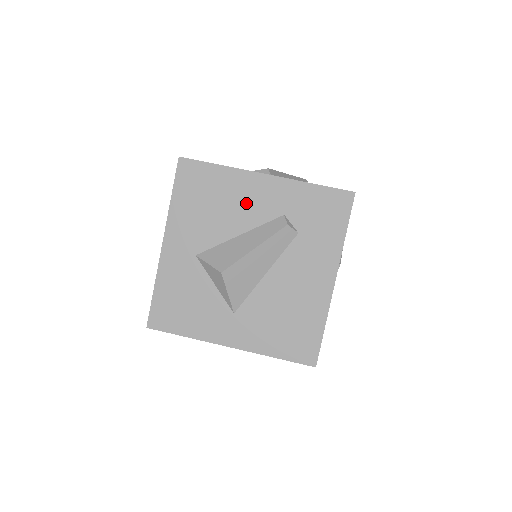
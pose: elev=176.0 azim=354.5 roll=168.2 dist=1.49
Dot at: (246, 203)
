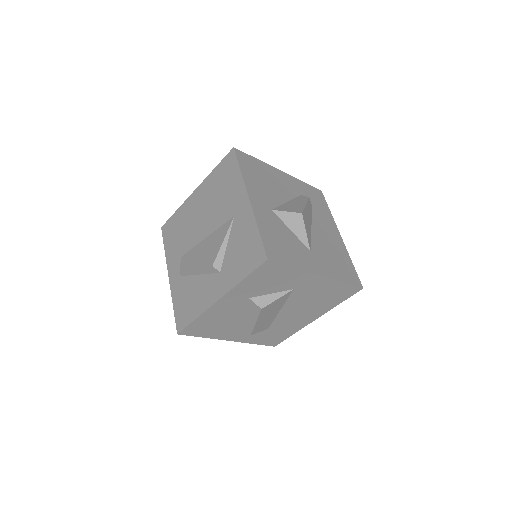
Dot at: (281, 184)
